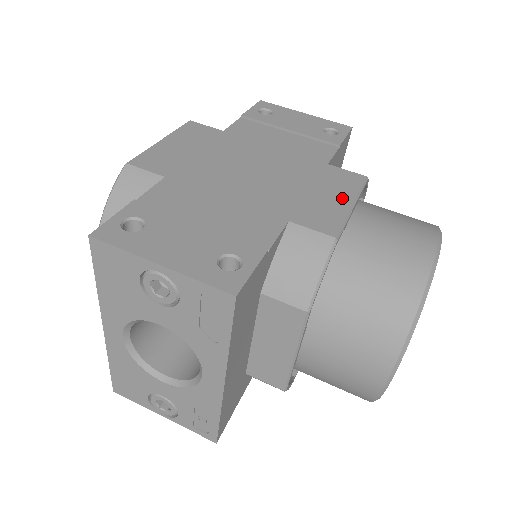
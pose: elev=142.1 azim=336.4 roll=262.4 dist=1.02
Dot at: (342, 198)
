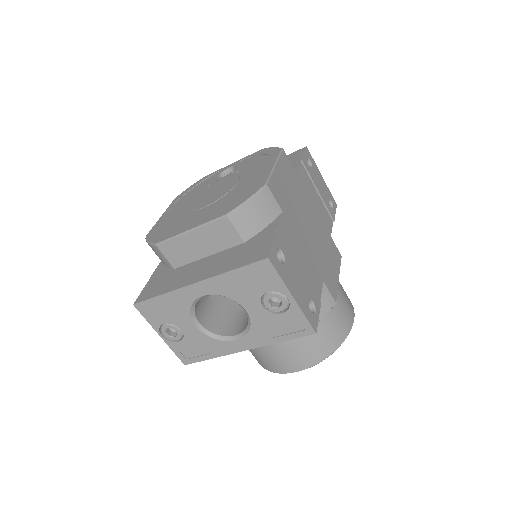
Dot at: (336, 271)
